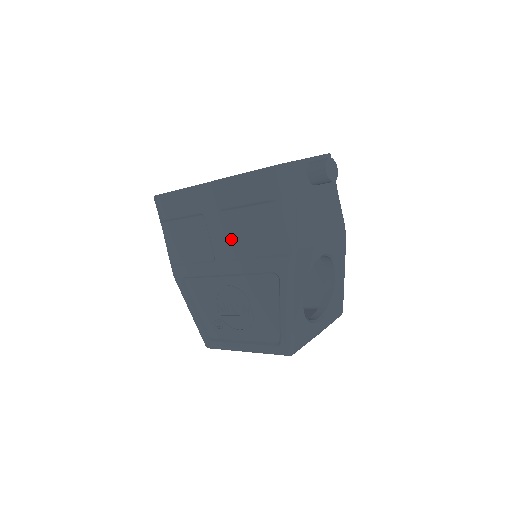
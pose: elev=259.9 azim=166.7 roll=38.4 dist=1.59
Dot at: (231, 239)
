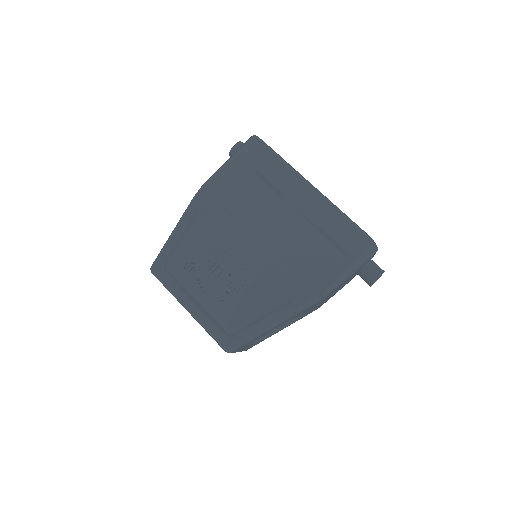
Dot at: (284, 237)
